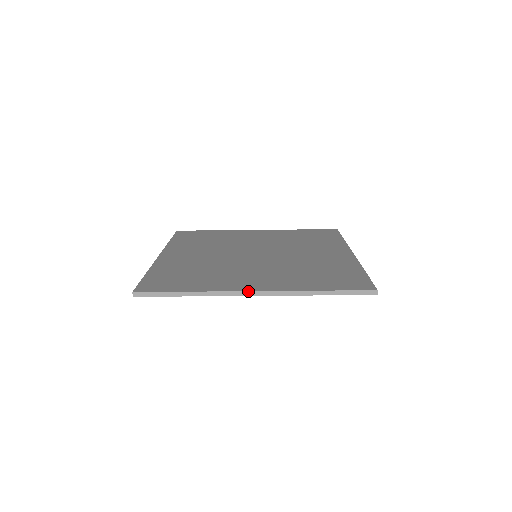
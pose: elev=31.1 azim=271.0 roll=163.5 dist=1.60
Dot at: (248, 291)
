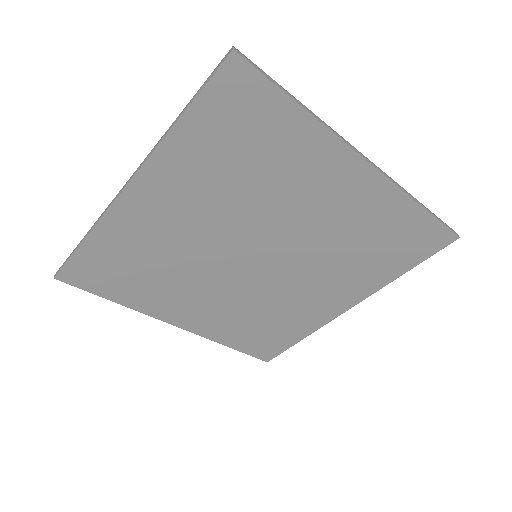
Dot at: (361, 153)
